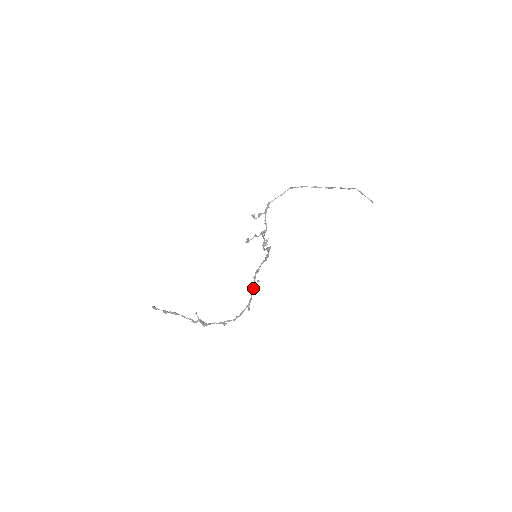
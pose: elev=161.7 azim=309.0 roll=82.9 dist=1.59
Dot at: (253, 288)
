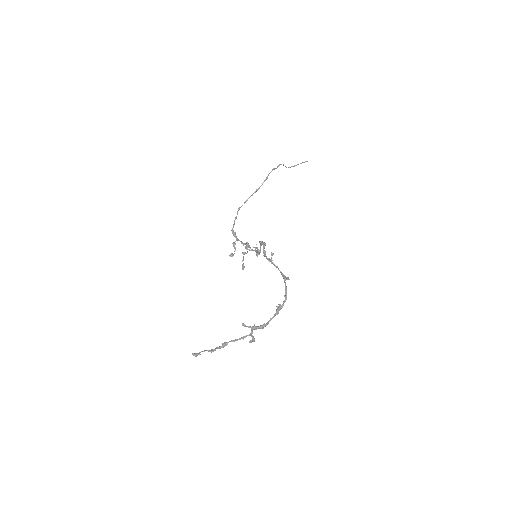
Dot at: (274, 265)
